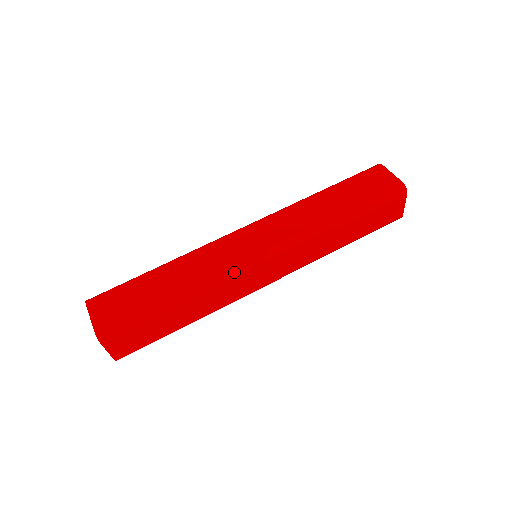
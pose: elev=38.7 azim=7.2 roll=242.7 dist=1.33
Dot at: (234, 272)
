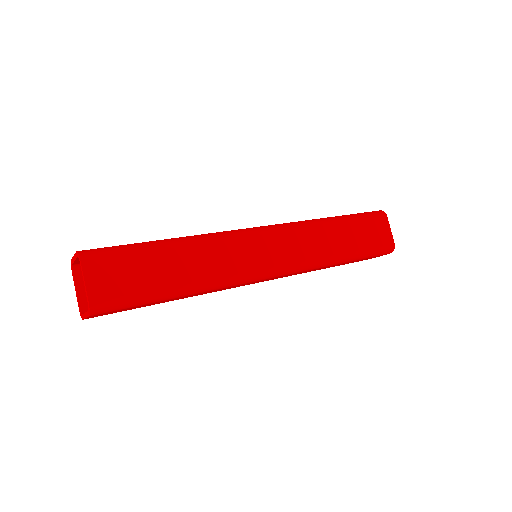
Dot at: (233, 233)
